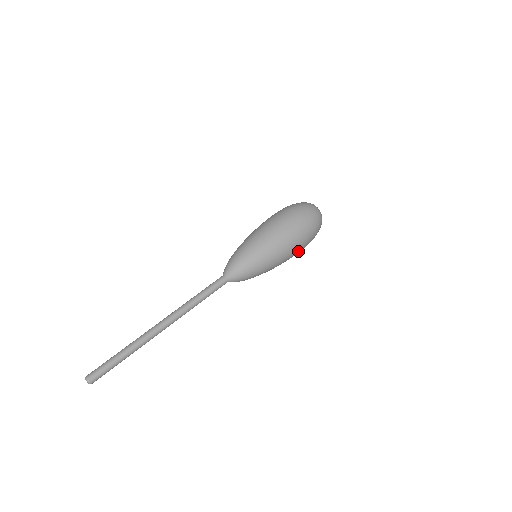
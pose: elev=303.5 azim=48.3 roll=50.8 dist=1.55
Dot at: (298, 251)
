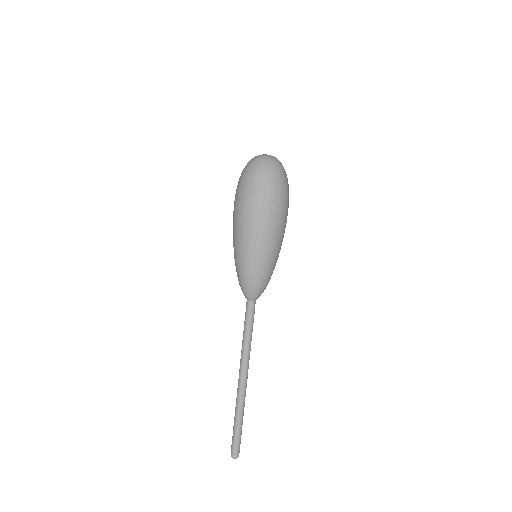
Dot at: (281, 217)
